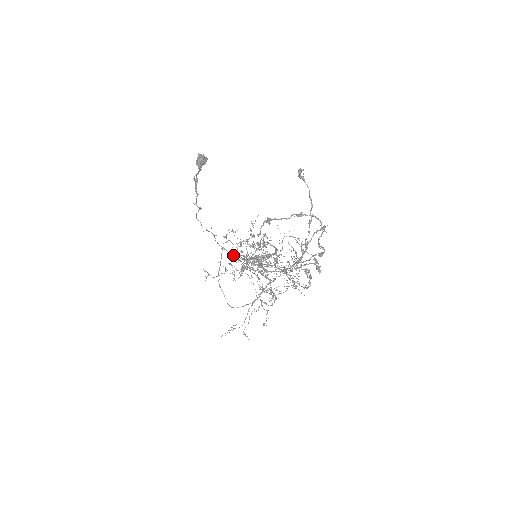
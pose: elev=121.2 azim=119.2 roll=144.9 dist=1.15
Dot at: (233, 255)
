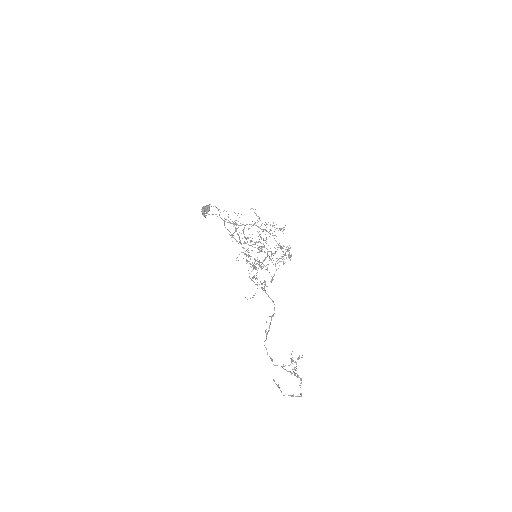
Dot at: (236, 230)
